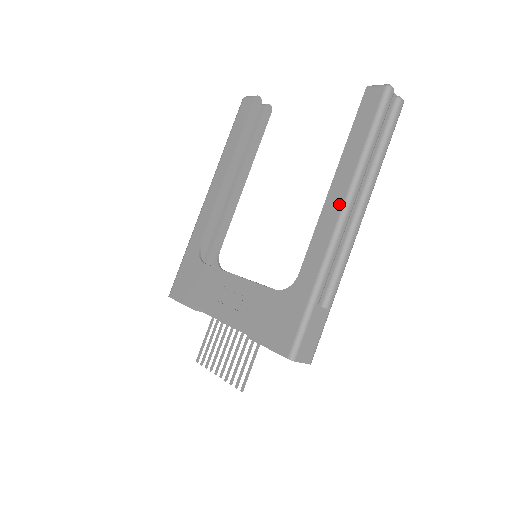
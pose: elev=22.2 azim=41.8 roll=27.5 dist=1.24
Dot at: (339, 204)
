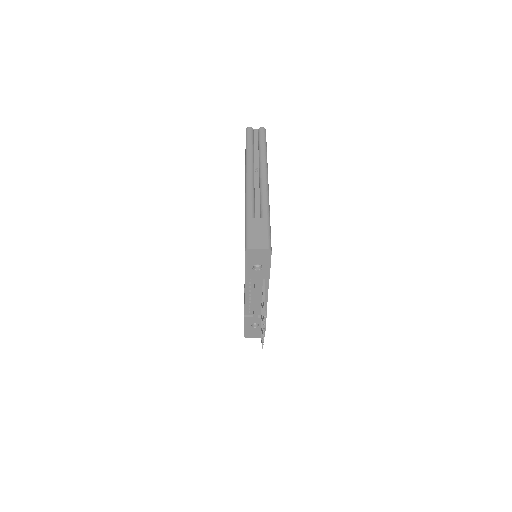
Dot at: occluded
